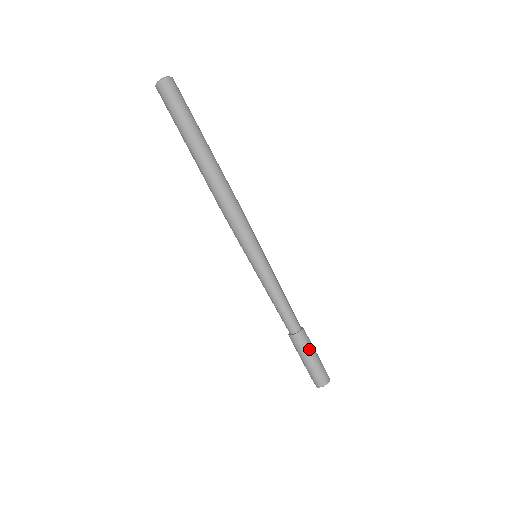
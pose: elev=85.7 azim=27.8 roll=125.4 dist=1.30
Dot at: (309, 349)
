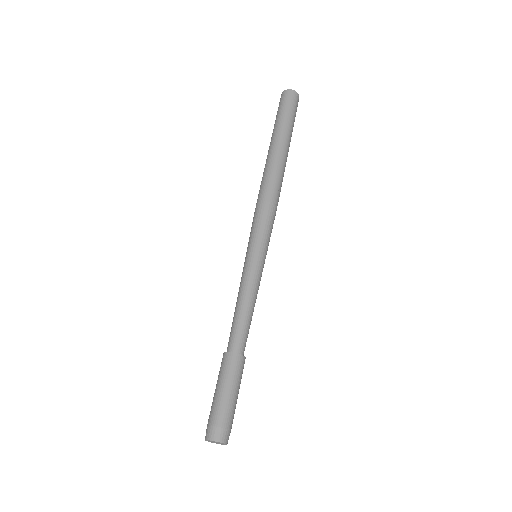
Dot at: (231, 381)
